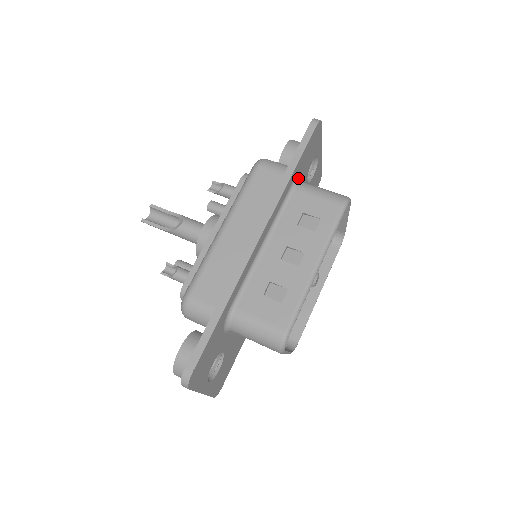
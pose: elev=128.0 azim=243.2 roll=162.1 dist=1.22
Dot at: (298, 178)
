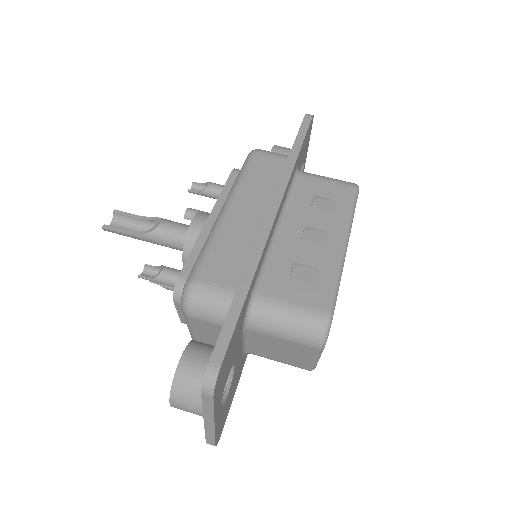
Dot at: occluded
